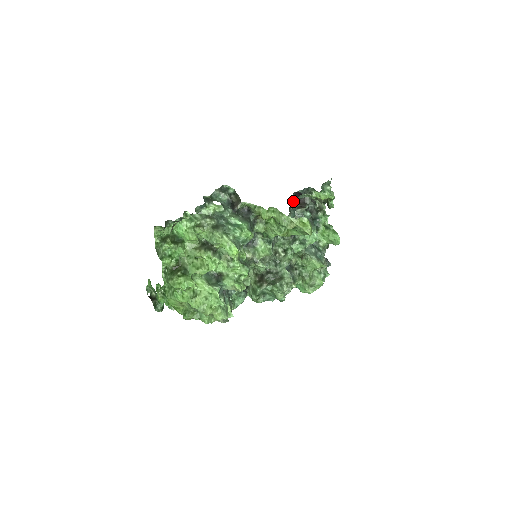
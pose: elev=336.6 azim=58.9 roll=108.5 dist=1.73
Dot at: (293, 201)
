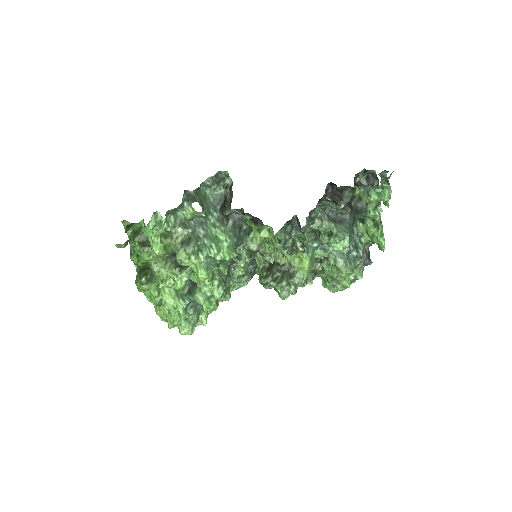
Dot at: (310, 211)
